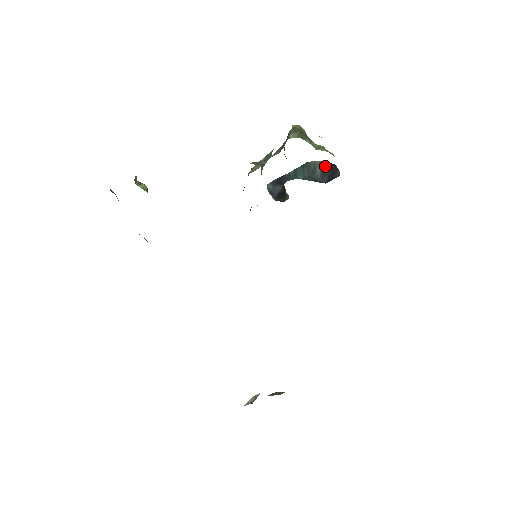
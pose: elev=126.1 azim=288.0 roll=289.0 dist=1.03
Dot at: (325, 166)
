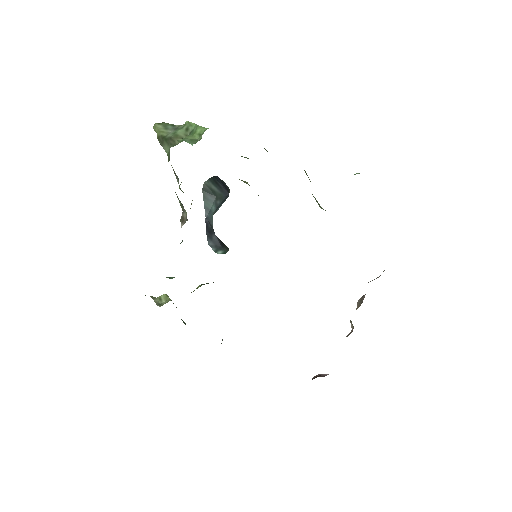
Dot at: (213, 182)
